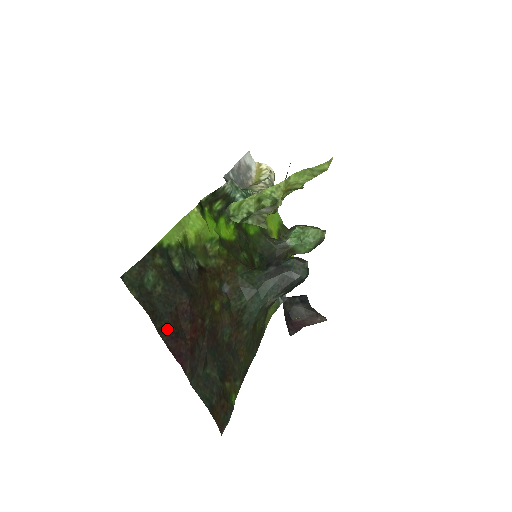
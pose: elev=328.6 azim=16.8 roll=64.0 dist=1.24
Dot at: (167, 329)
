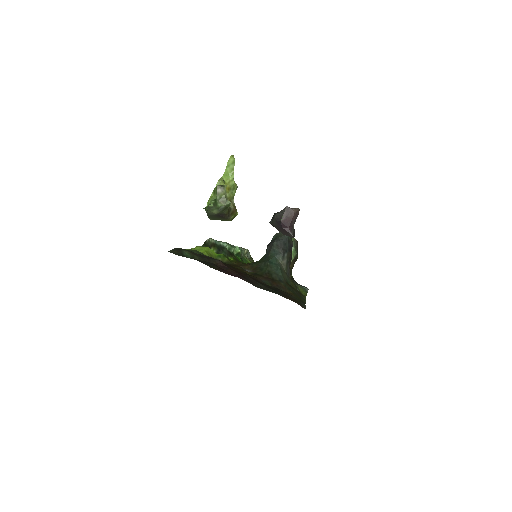
Dot at: (215, 268)
